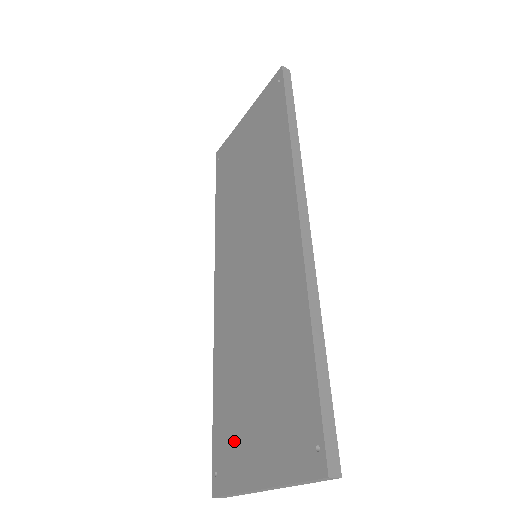
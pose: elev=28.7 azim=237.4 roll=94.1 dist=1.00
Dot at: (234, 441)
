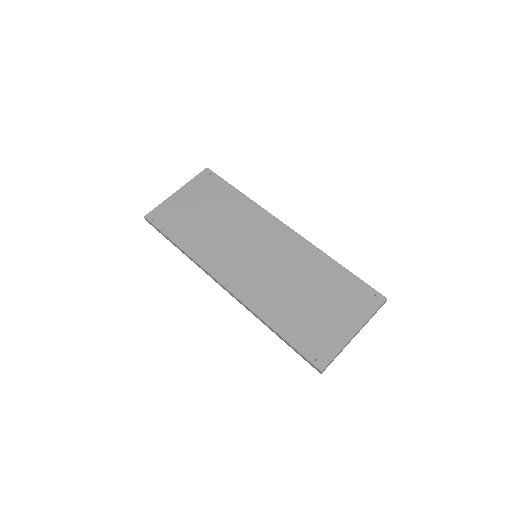
Dot at: (319, 334)
